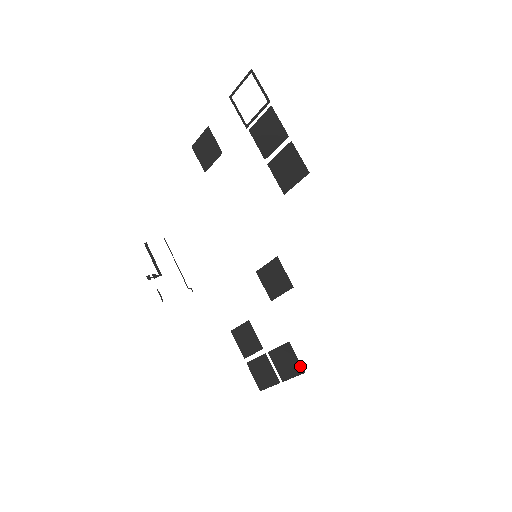
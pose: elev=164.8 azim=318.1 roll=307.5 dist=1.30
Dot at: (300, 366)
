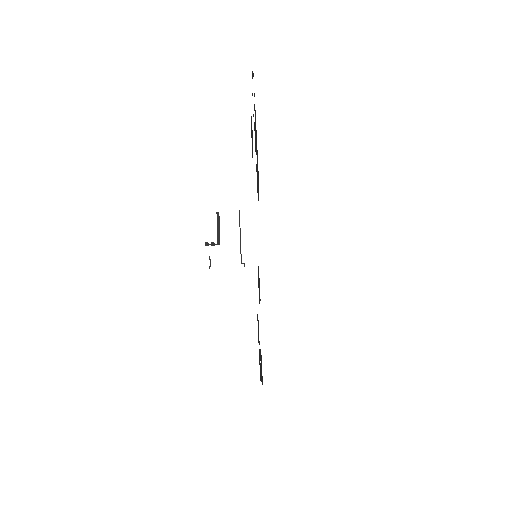
Dot at: (262, 377)
